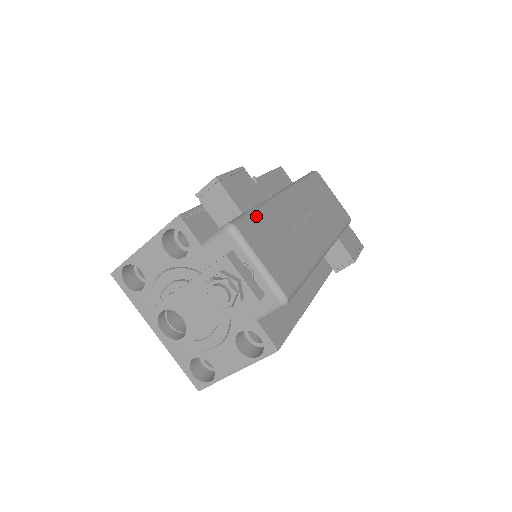
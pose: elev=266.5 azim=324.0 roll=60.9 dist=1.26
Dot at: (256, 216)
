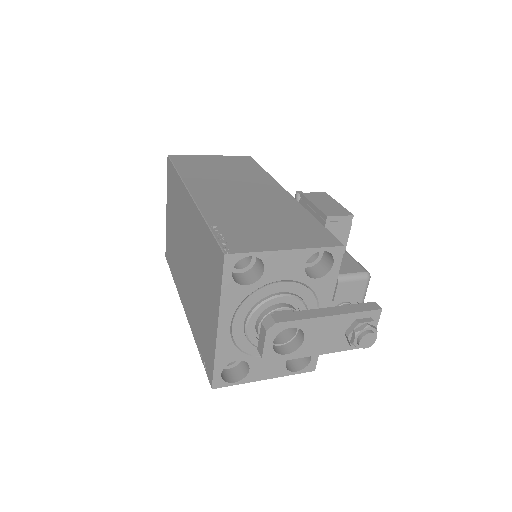
Dot at: occluded
